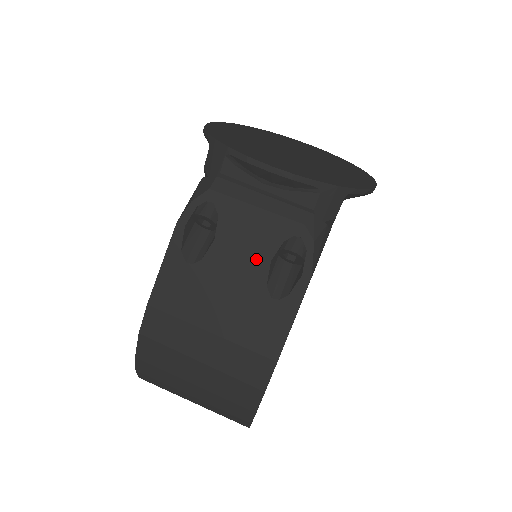
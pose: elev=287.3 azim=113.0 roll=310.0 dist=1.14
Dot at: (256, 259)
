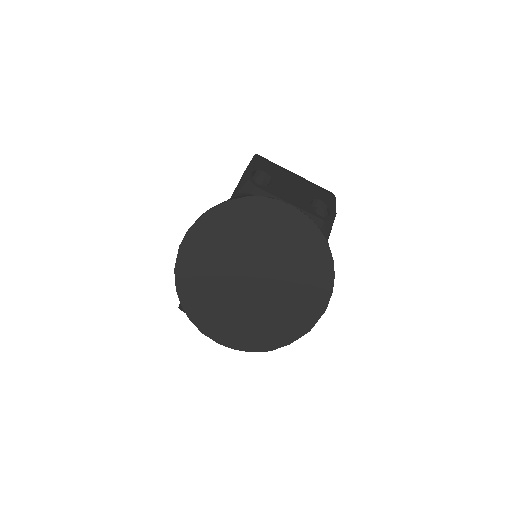
Dot at: occluded
